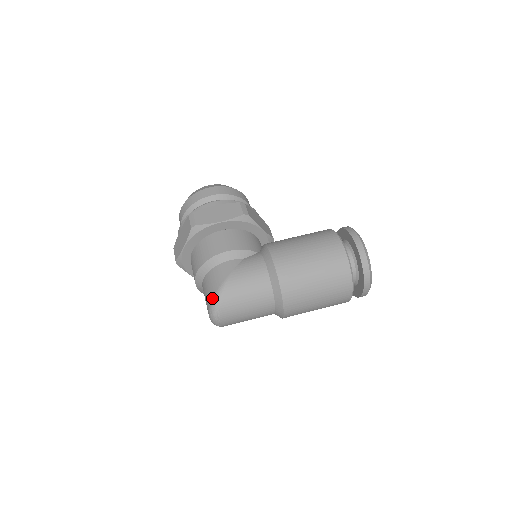
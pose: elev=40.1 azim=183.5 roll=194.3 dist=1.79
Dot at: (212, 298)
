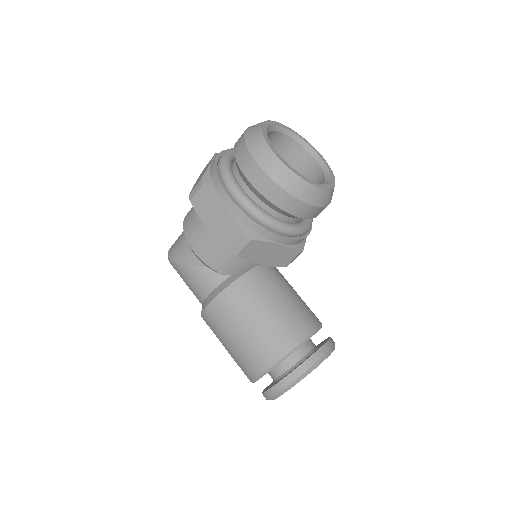
Dot at: (169, 251)
